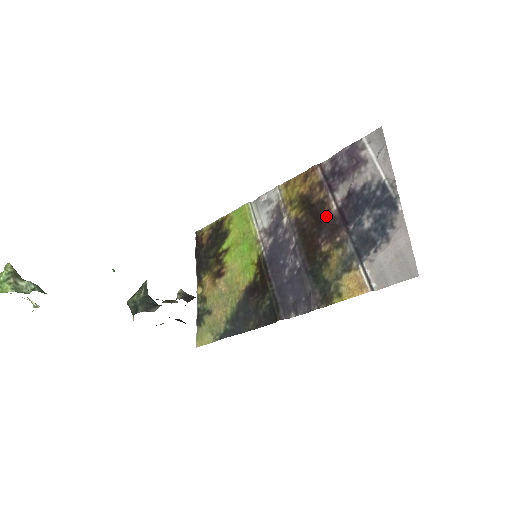
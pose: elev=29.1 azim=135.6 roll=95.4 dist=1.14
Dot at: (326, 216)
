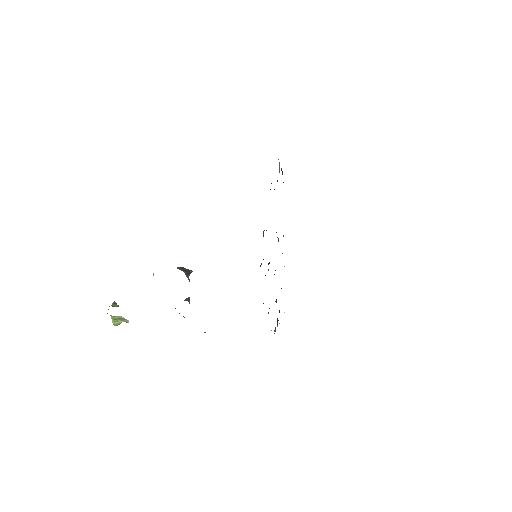
Dot at: occluded
